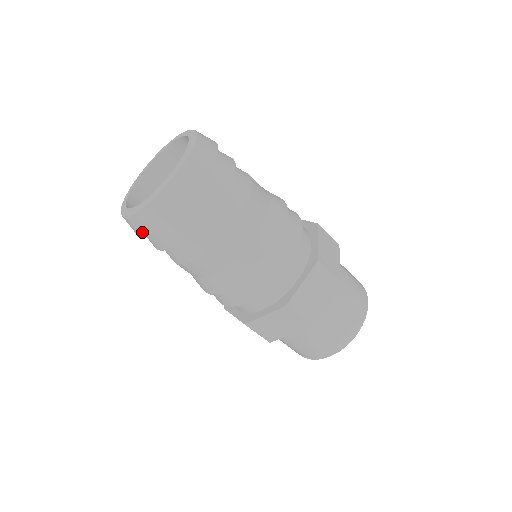
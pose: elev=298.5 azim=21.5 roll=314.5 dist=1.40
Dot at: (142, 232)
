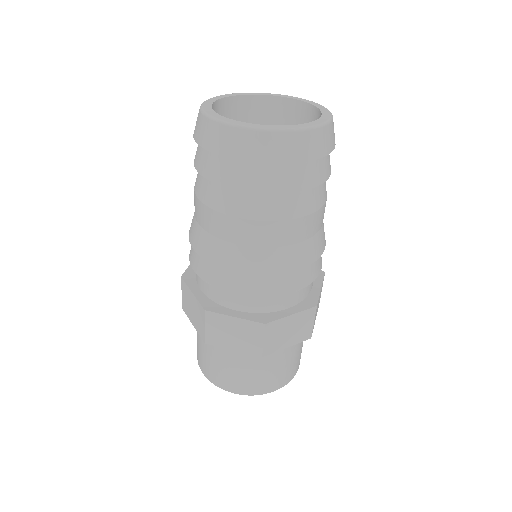
Dot at: (273, 158)
